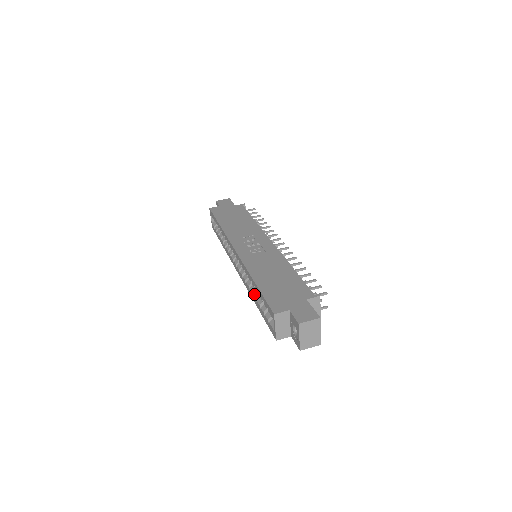
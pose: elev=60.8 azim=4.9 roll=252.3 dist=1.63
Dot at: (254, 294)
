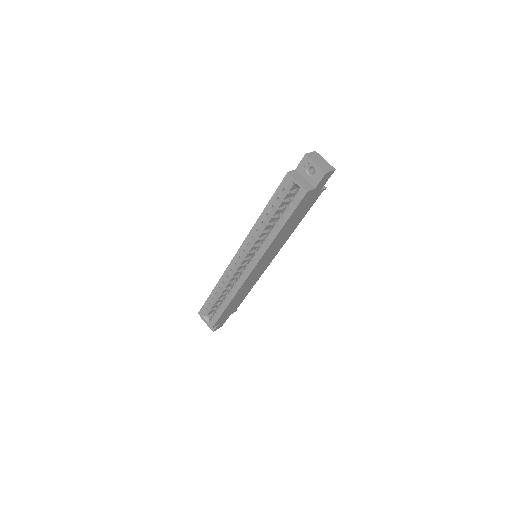
Dot at: (272, 229)
